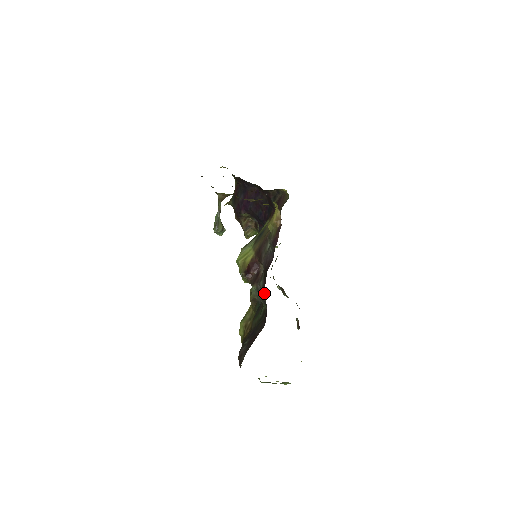
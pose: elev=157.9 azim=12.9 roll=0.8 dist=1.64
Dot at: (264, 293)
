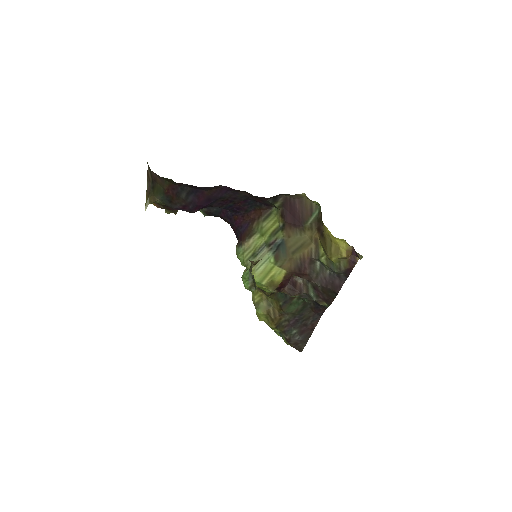
Dot at: (321, 301)
